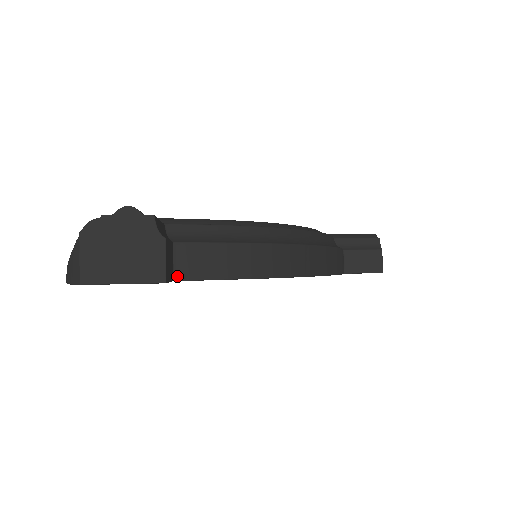
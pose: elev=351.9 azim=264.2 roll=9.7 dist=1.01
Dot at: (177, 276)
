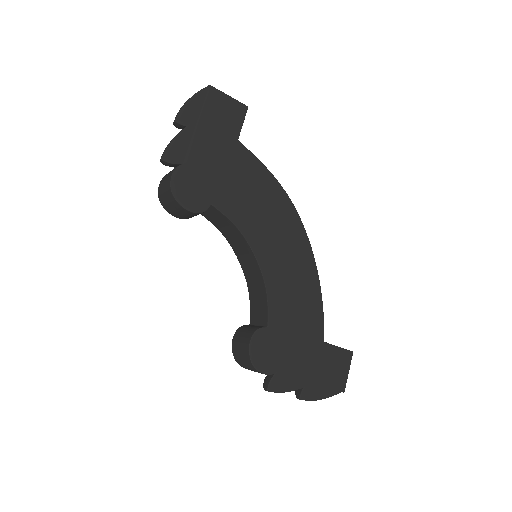
Dot at: (239, 143)
